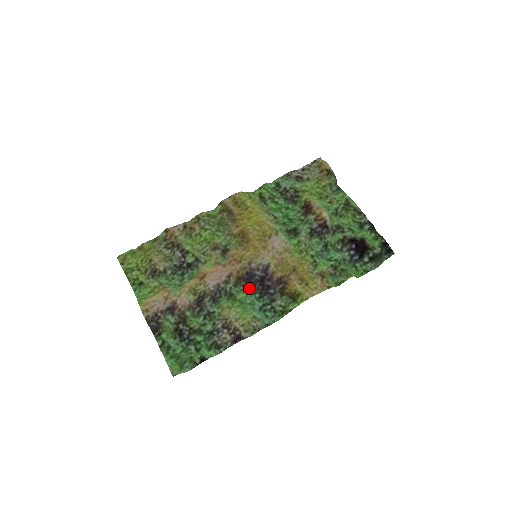
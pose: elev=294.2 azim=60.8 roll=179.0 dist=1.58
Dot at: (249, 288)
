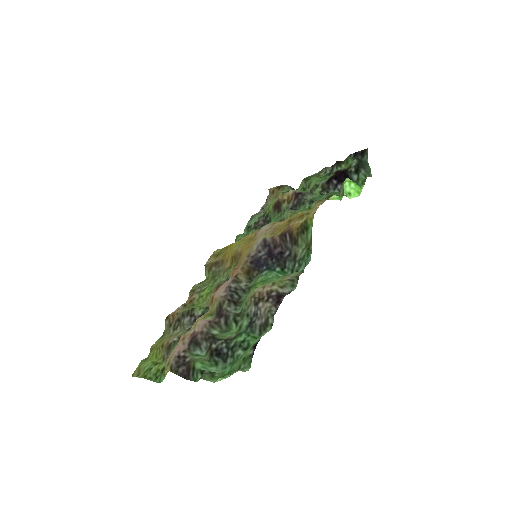
Dot at: (264, 270)
